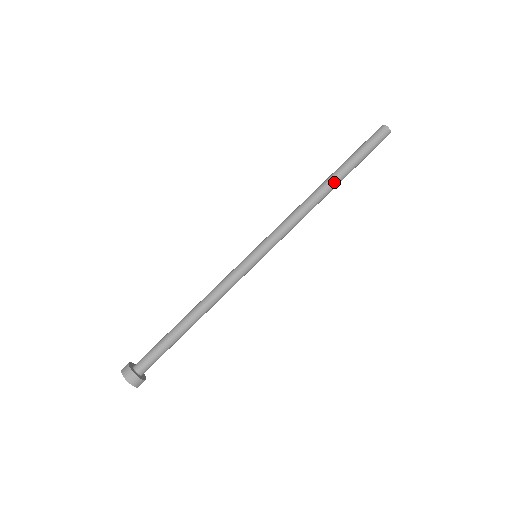
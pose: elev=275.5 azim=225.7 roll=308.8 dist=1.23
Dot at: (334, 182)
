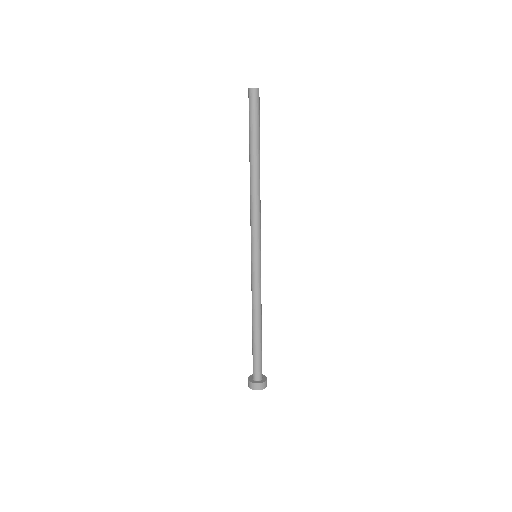
Dot at: (253, 164)
